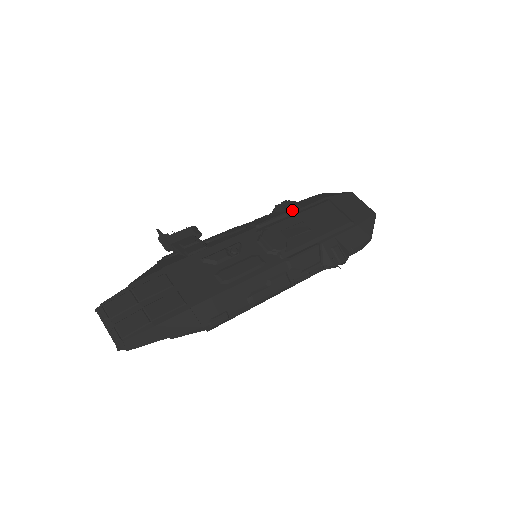
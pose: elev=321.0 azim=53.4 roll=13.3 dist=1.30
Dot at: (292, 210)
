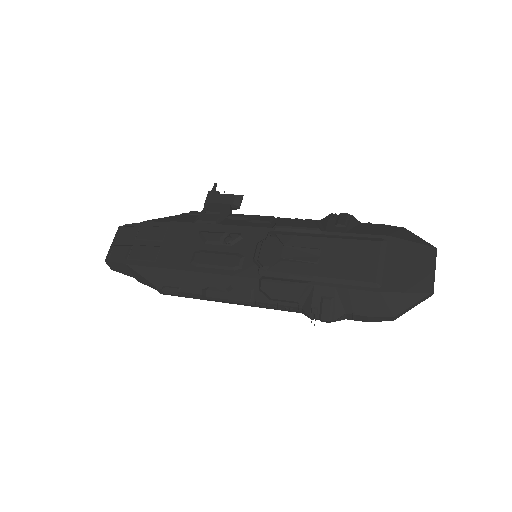
Dot at: (329, 229)
